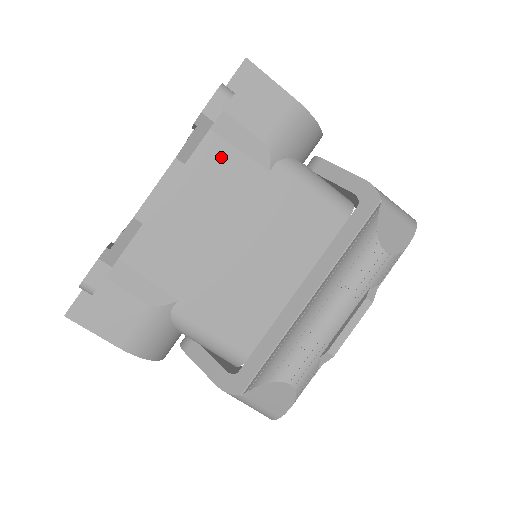
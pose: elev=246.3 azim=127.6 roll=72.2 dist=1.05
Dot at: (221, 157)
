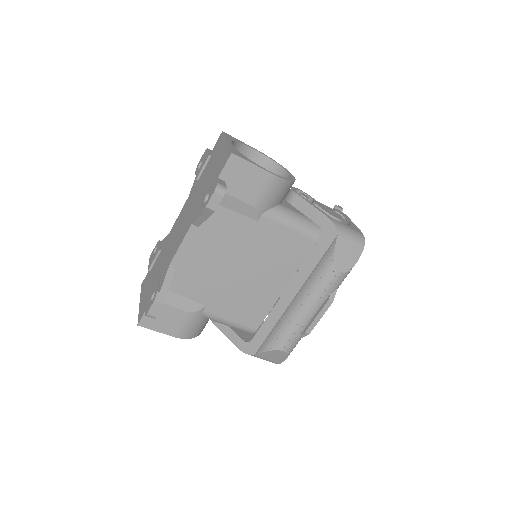
Dot at: (223, 218)
